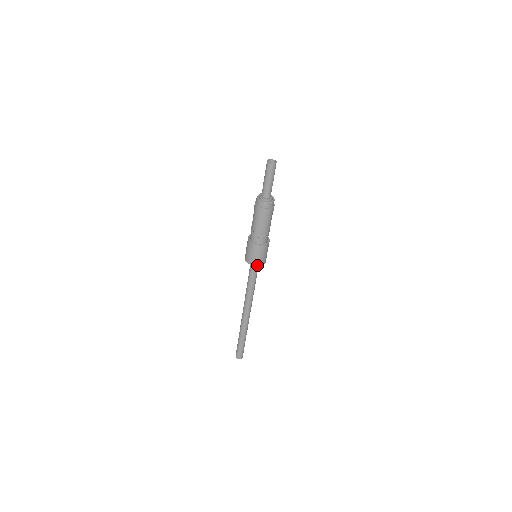
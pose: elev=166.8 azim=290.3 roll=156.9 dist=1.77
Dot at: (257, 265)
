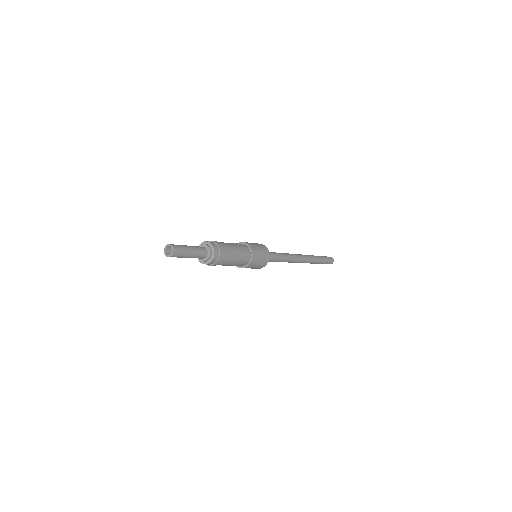
Dot at: occluded
